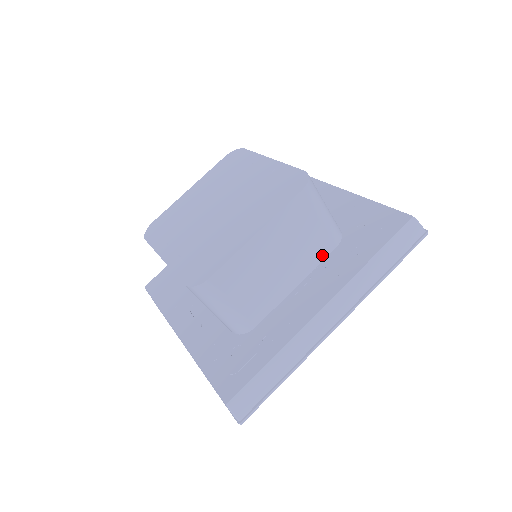
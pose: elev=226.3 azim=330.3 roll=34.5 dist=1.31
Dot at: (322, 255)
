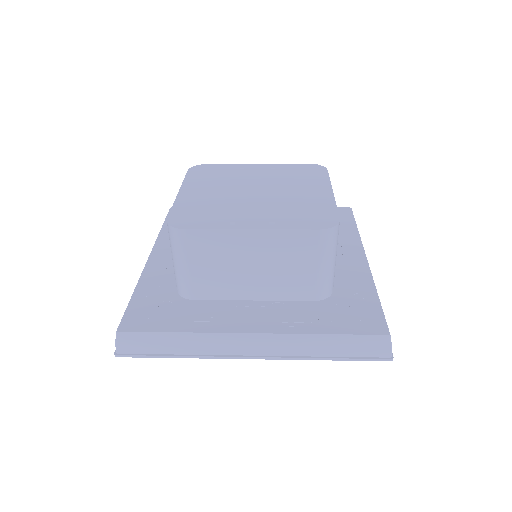
Dot at: occluded
